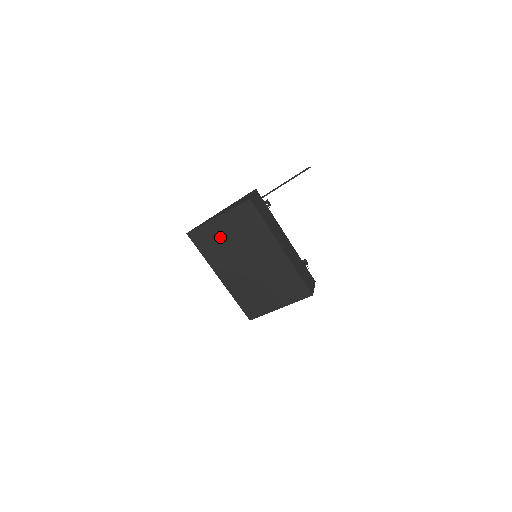
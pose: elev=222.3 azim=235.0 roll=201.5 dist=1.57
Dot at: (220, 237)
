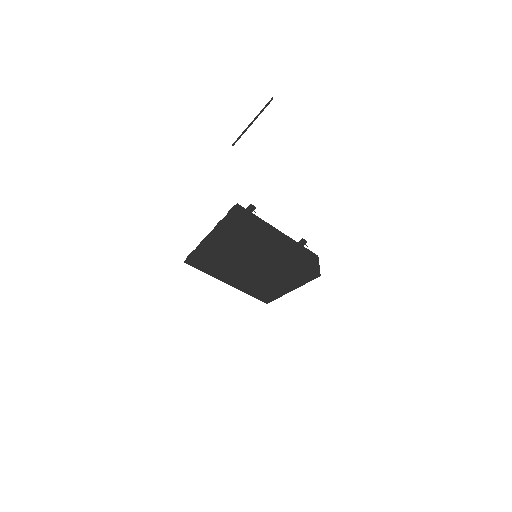
Dot at: (217, 257)
